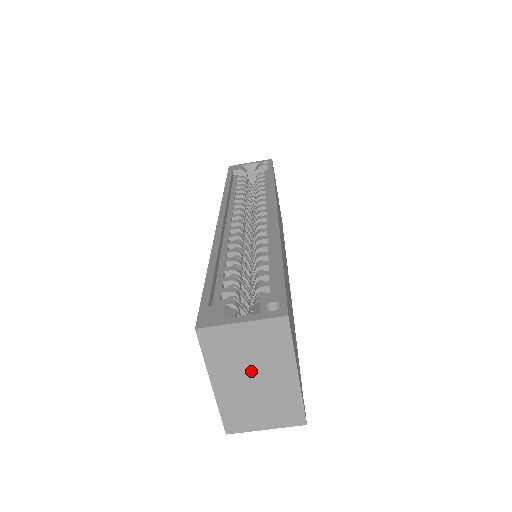
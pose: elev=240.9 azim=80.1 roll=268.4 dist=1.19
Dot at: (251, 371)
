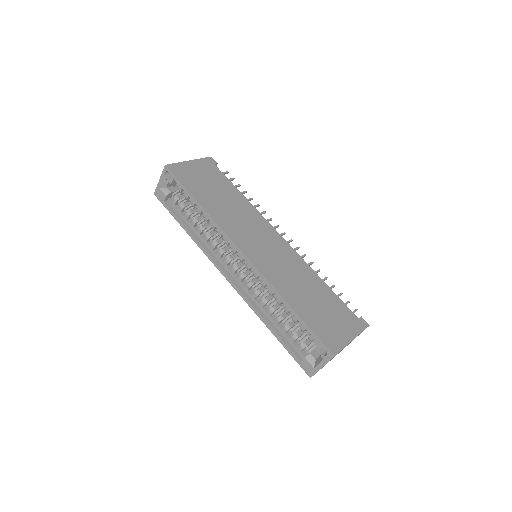
Dot at: occluded
